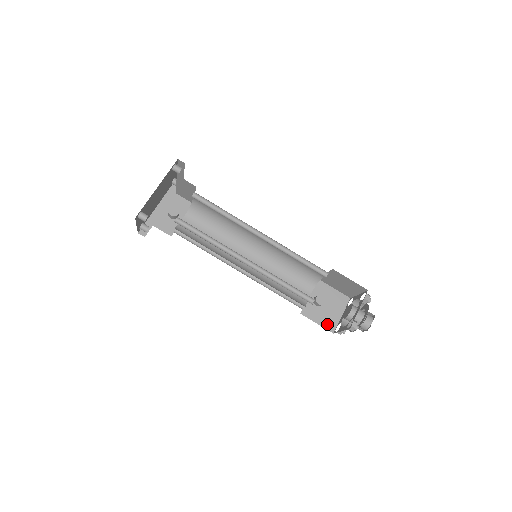
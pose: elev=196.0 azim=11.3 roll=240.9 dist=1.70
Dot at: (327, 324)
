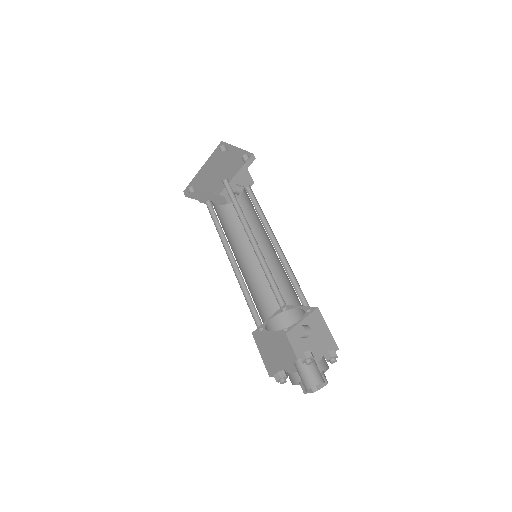
Dot at: occluded
